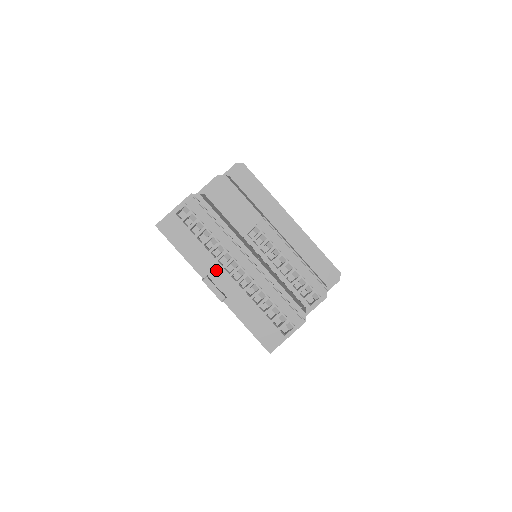
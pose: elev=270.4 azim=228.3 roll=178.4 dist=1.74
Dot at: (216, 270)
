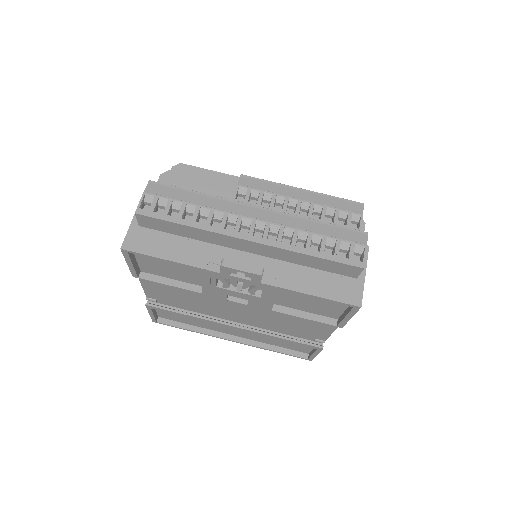
Dot at: (228, 254)
